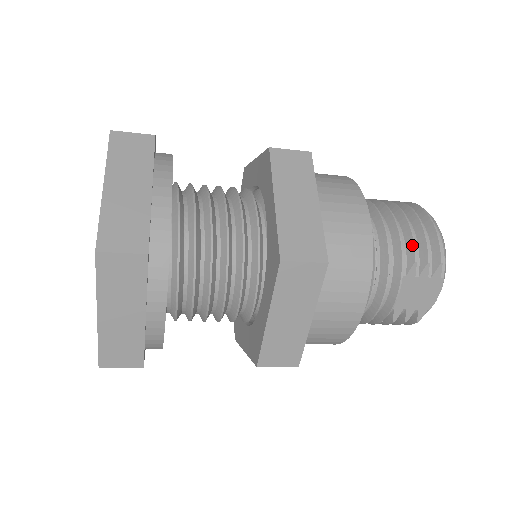
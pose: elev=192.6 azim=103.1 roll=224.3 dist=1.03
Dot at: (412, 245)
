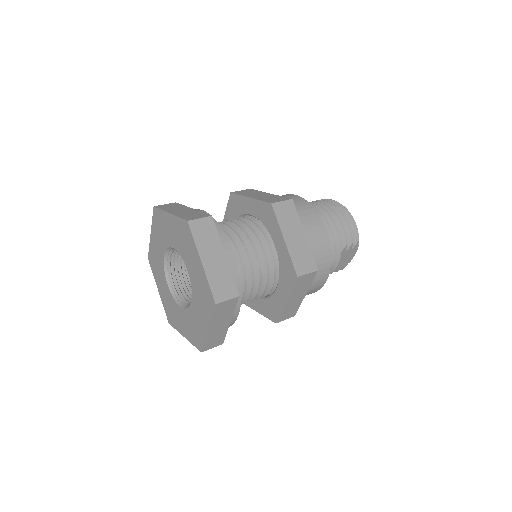
Dot at: (344, 236)
